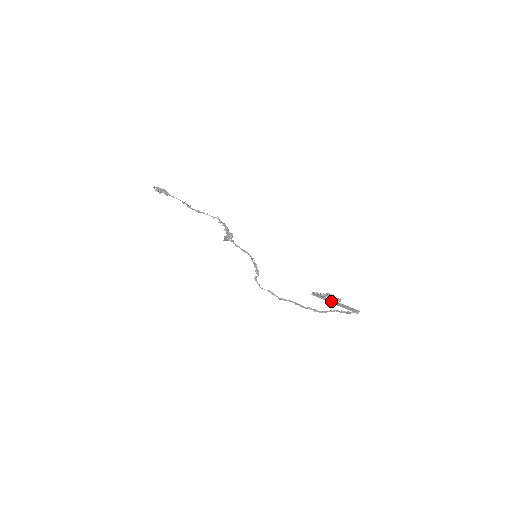
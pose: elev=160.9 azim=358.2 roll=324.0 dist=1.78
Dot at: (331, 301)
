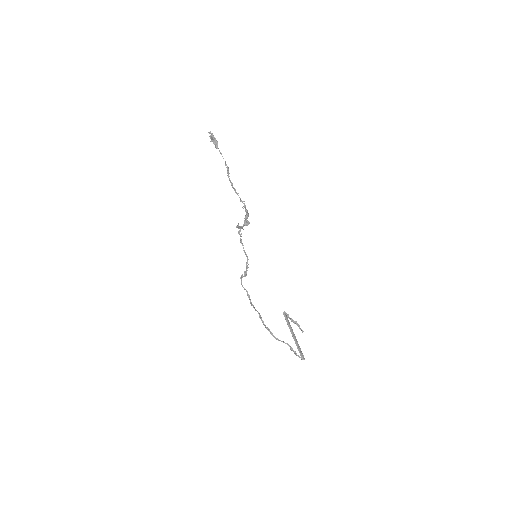
Dot at: (292, 332)
